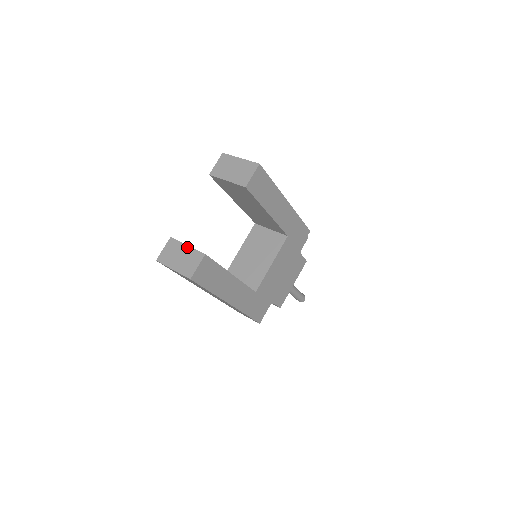
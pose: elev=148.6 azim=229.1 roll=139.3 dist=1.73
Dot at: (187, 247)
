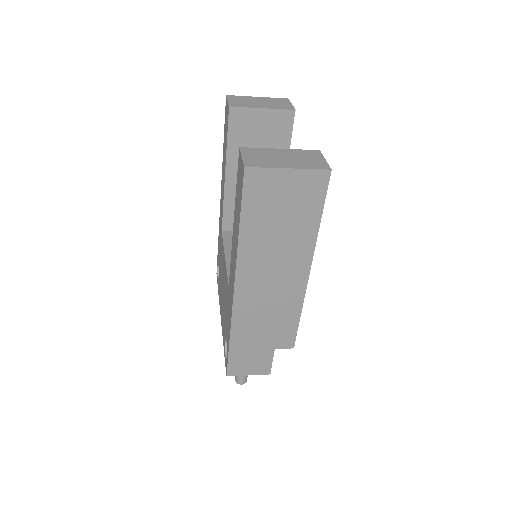
Dot at: (283, 149)
